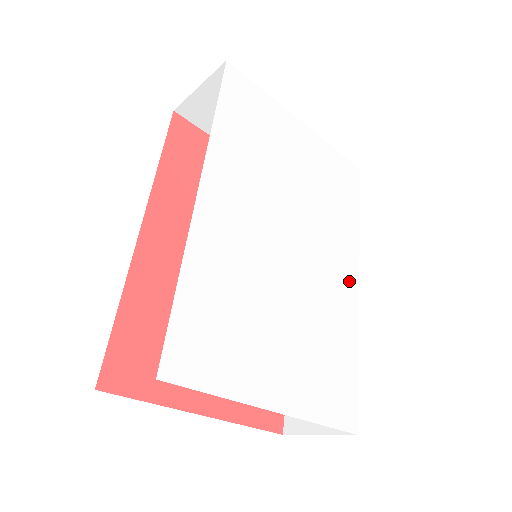
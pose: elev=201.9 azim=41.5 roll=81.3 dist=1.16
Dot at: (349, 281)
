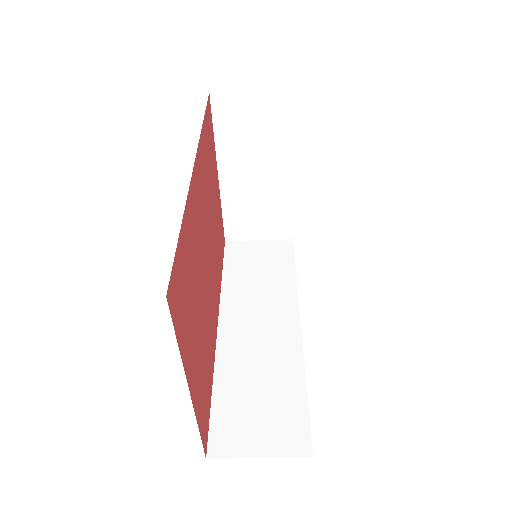
Dot at: occluded
